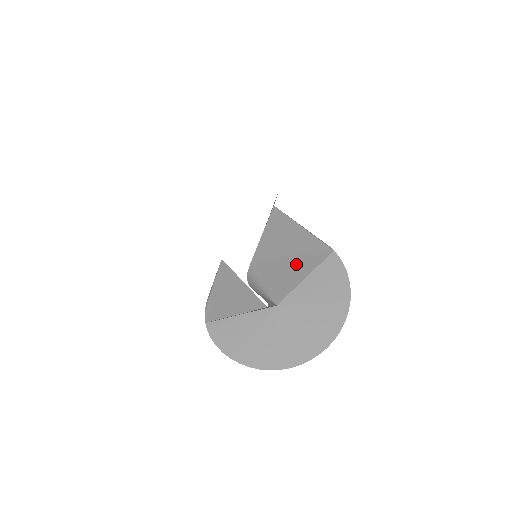
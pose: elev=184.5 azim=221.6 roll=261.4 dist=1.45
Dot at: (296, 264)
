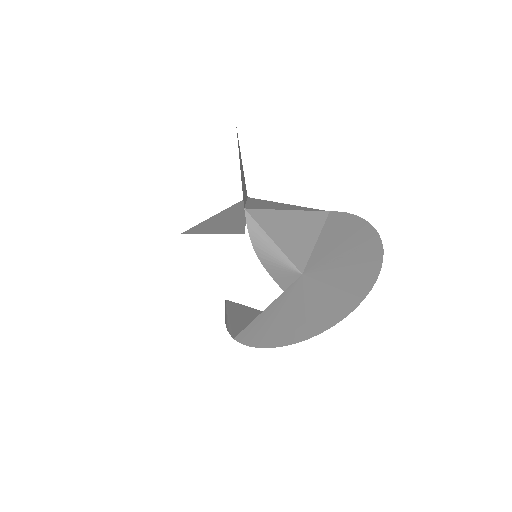
Dot at: (297, 222)
